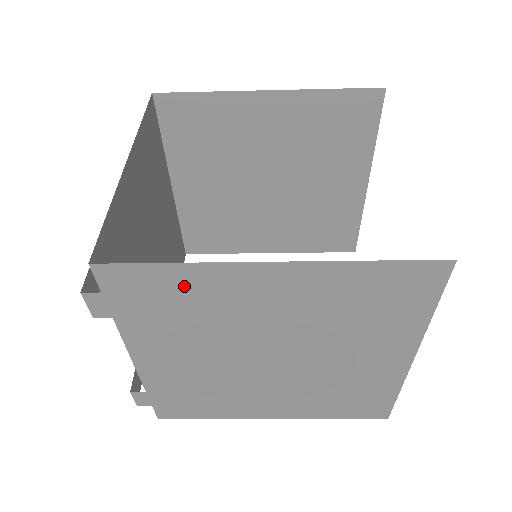
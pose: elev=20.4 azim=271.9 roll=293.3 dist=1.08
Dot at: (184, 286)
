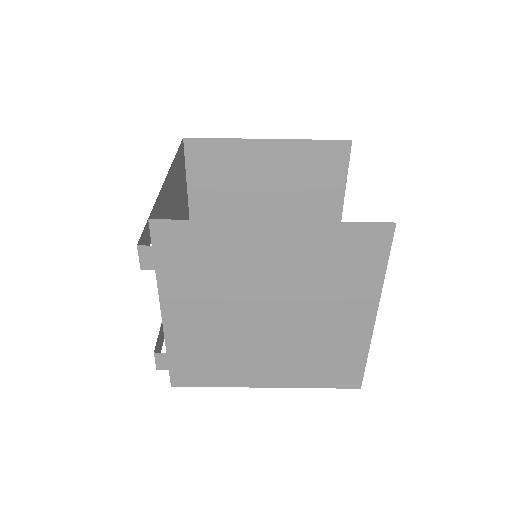
Dot at: (211, 241)
